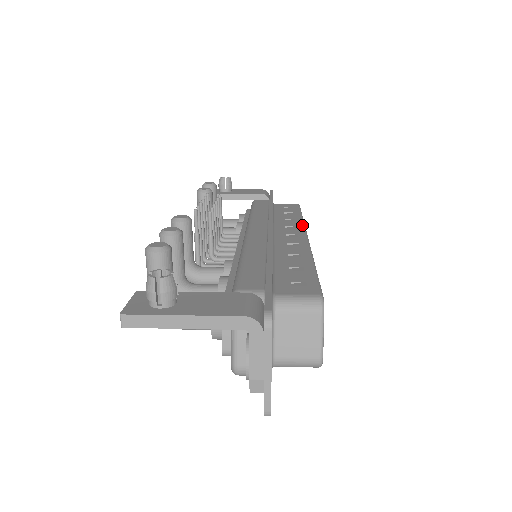
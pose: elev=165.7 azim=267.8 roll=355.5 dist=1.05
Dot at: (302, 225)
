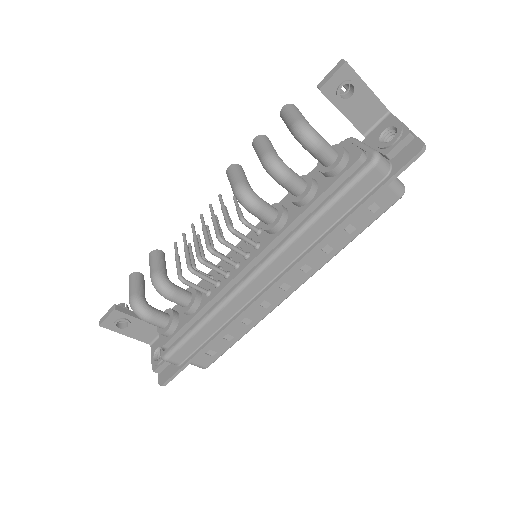
Dot at: occluded
